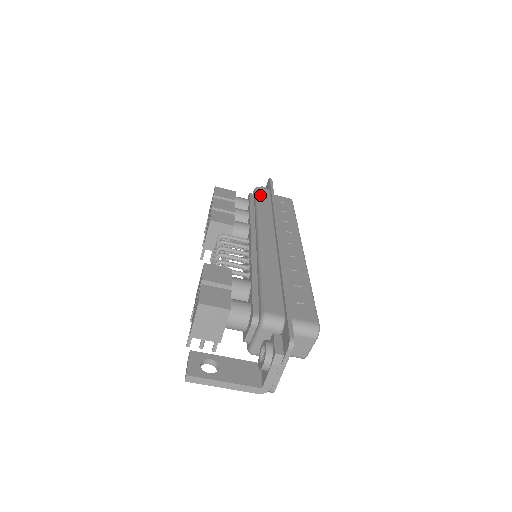
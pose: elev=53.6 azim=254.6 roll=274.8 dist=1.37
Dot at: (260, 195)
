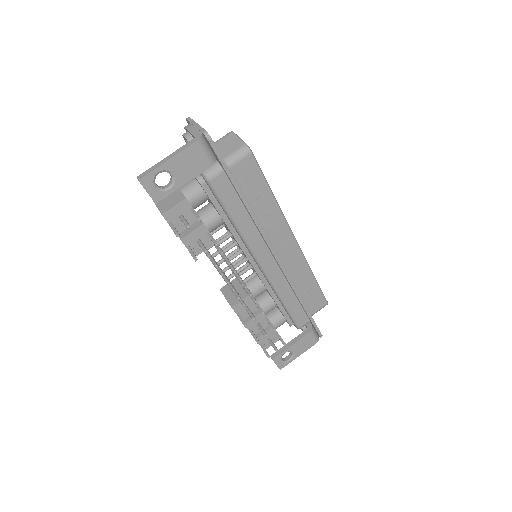
Dot at: occluded
